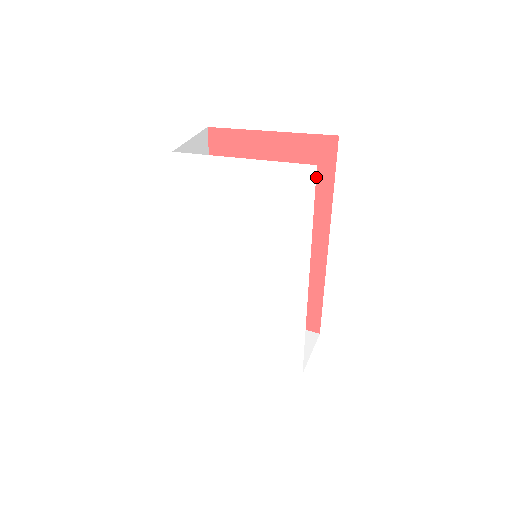
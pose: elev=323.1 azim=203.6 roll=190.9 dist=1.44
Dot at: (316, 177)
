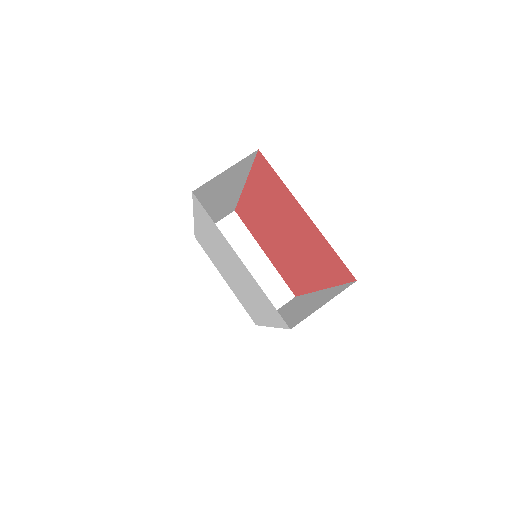
Dot at: (329, 268)
